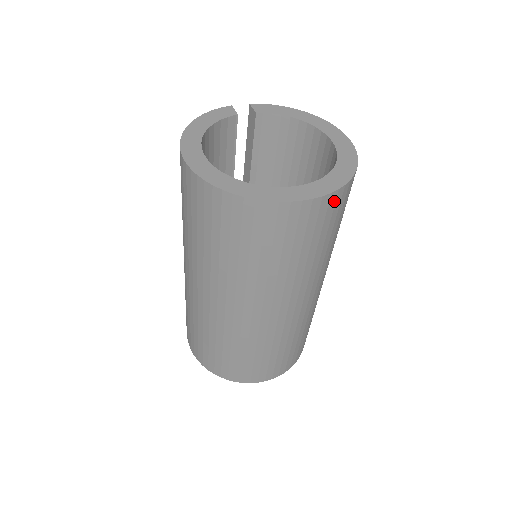
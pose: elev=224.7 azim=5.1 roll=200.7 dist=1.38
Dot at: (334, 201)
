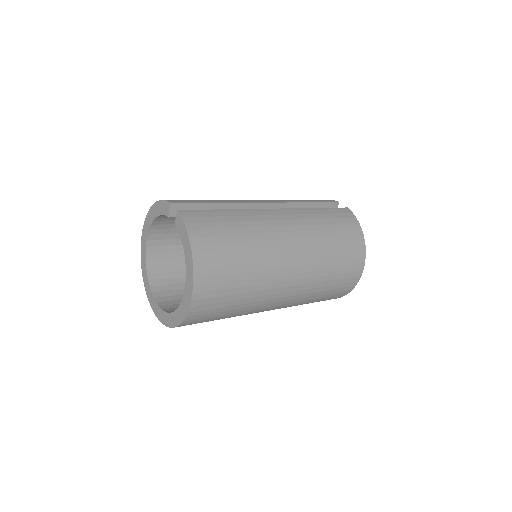
Dot at: occluded
